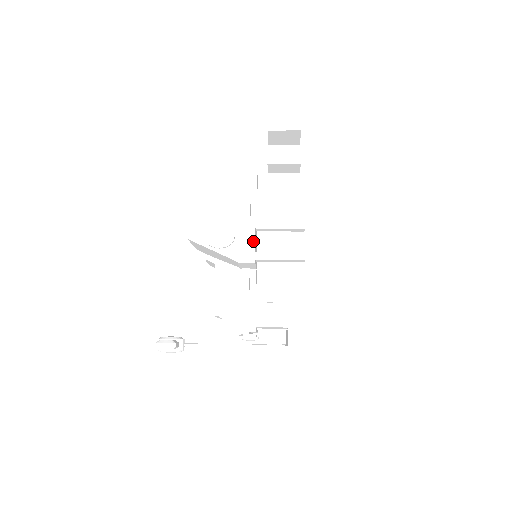
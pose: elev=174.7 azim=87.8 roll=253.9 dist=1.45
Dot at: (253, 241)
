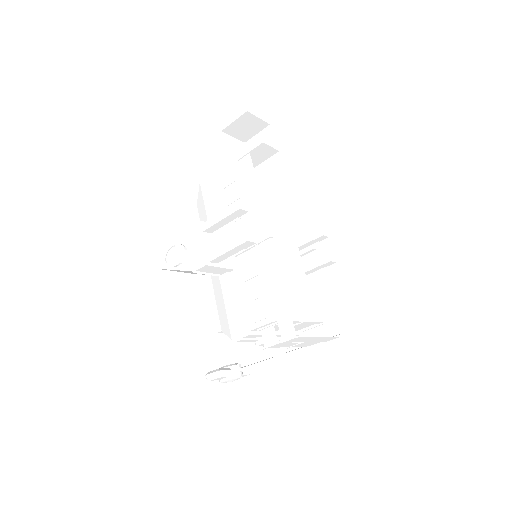
Dot at: (200, 245)
